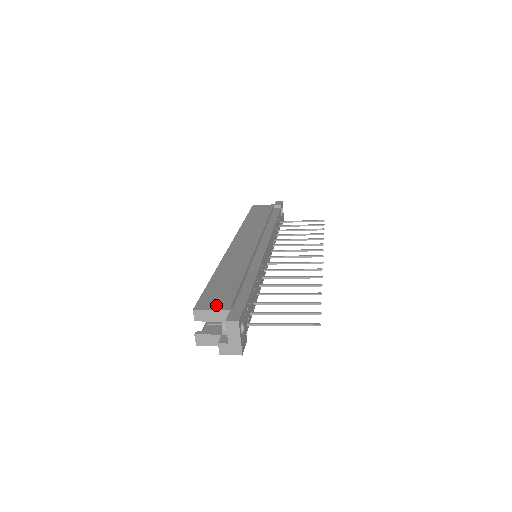
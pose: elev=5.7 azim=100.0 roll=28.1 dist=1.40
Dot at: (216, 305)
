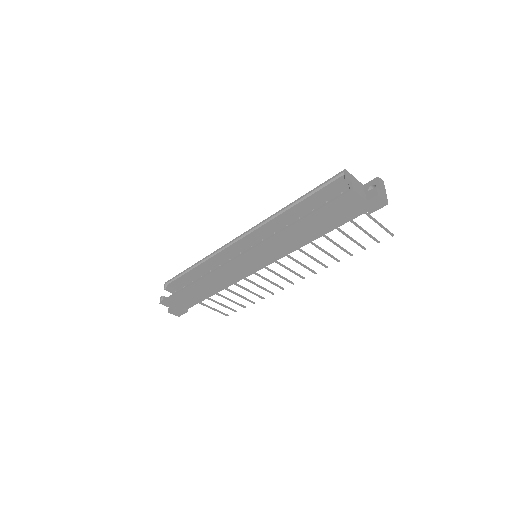
Dot at: occluded
